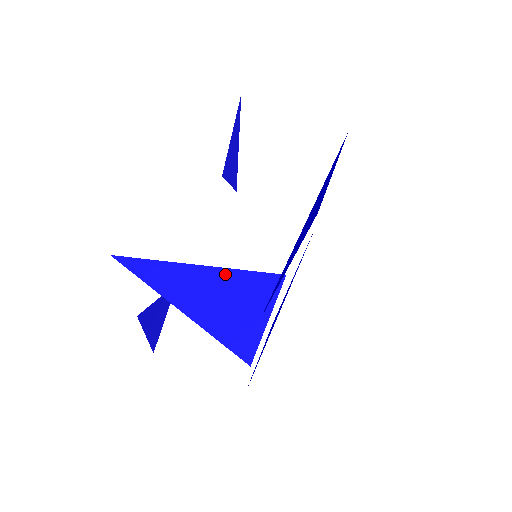
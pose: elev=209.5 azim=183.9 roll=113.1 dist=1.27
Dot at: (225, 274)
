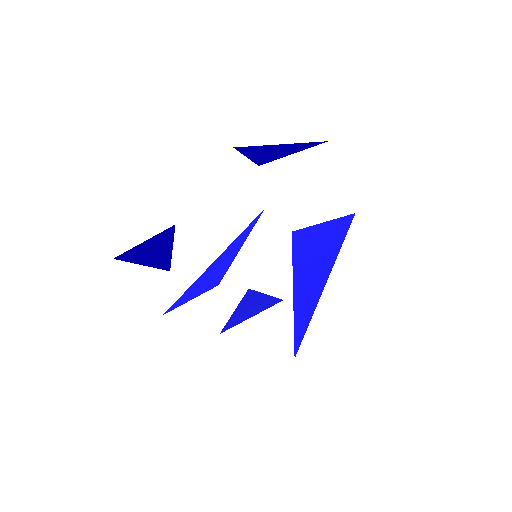
Dot at: (269, 298)
